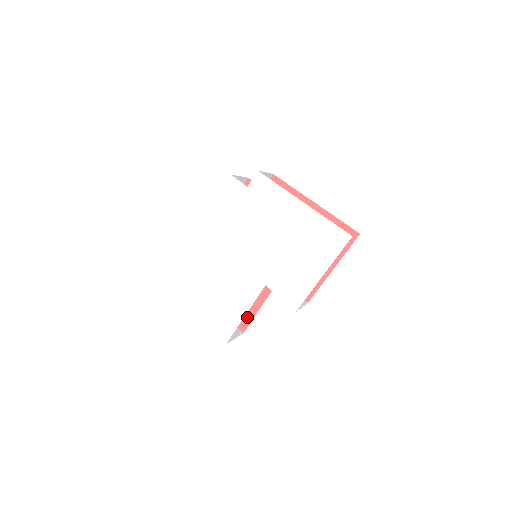
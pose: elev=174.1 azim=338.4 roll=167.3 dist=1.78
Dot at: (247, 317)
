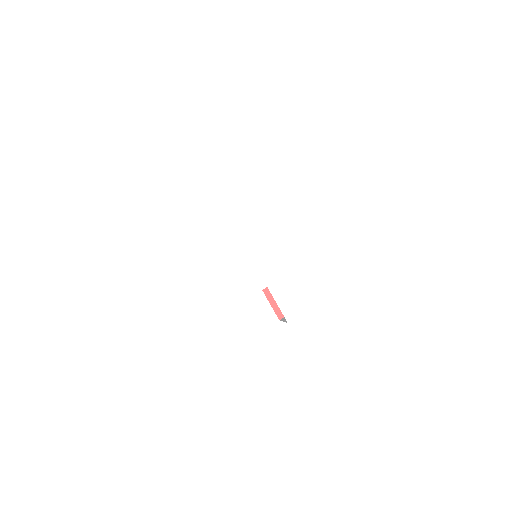
Dot at: occluded
